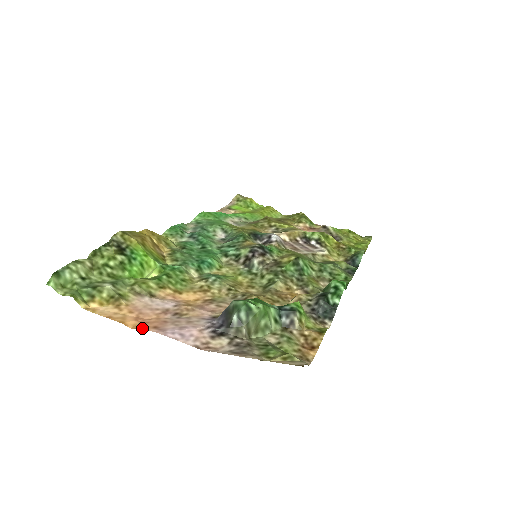
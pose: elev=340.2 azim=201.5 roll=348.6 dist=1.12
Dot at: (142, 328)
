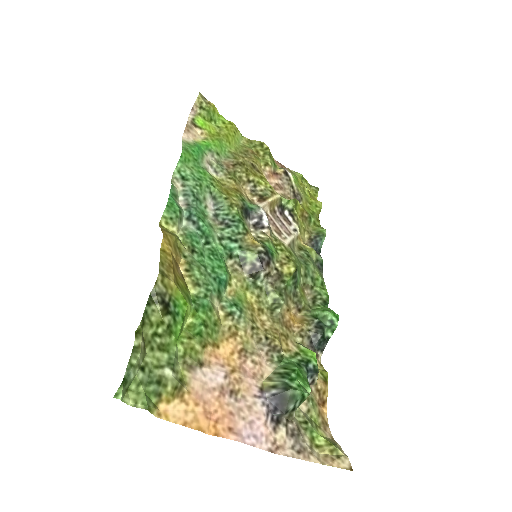
Dot at: (221, 435)
